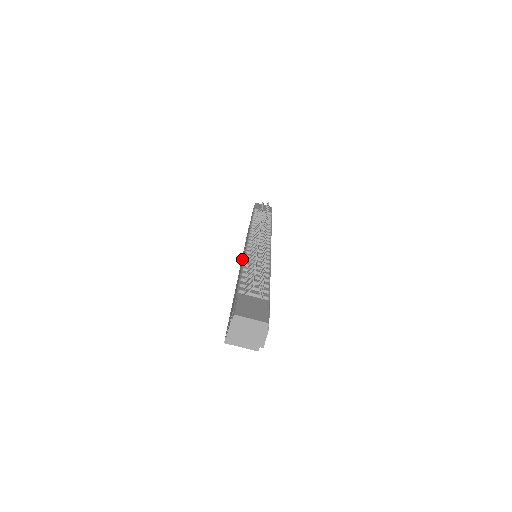
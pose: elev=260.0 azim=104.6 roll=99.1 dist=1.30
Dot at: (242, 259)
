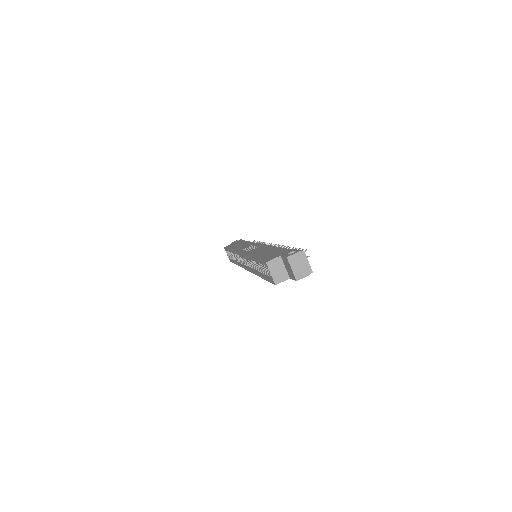
Dot at: (253, 248)
